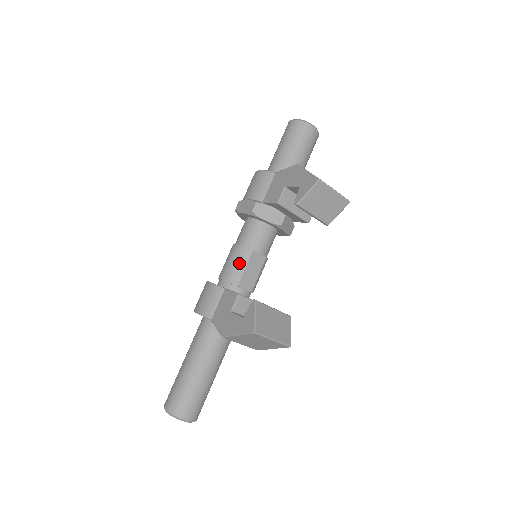
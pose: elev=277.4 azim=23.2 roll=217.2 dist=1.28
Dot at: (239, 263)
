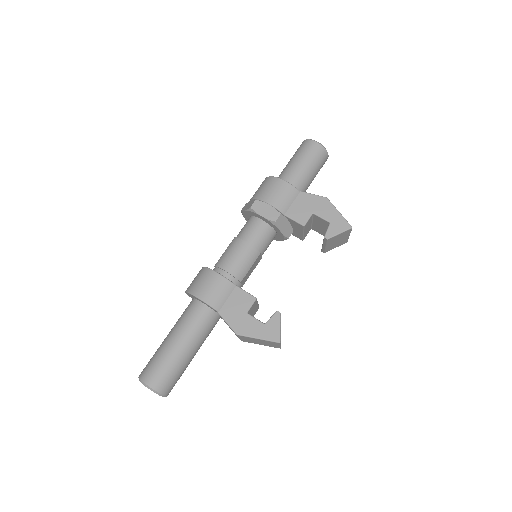
Dot at: (248, 262)
